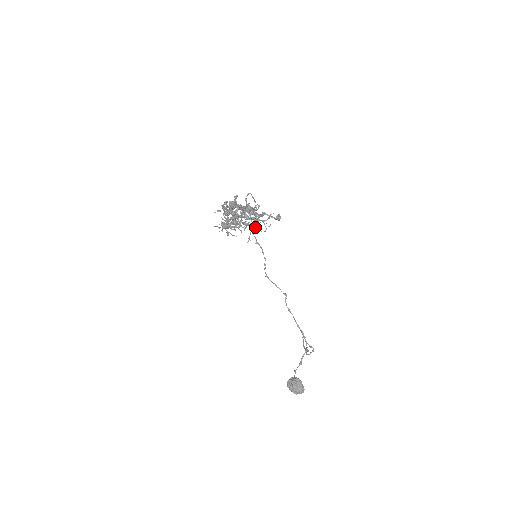
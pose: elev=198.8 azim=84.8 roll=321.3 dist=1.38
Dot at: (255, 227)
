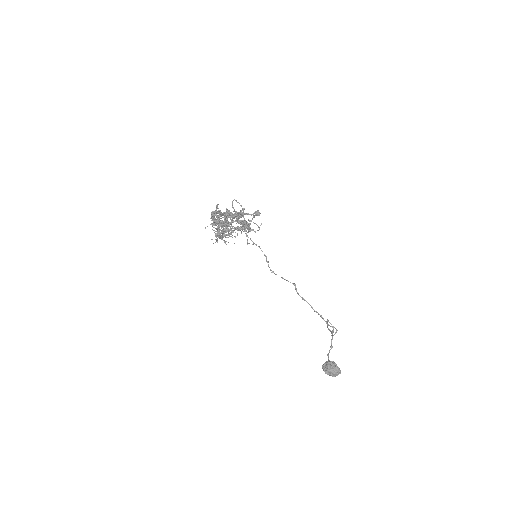
Dot at: (249, 230)
